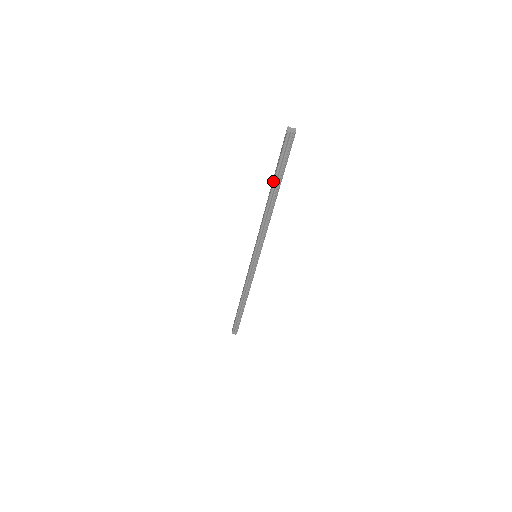
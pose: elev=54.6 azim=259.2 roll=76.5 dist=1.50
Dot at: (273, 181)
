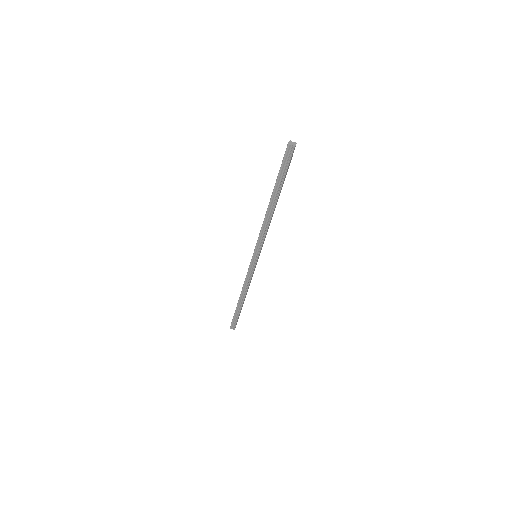
Dot at: (274, 187)
